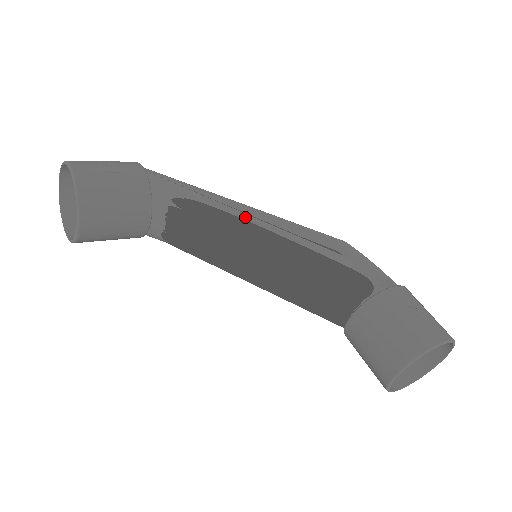
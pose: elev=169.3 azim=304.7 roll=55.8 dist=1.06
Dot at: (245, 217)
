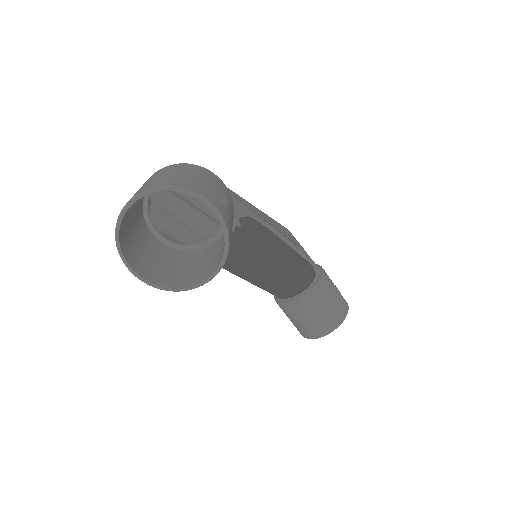
Dot at: (269, 227)
